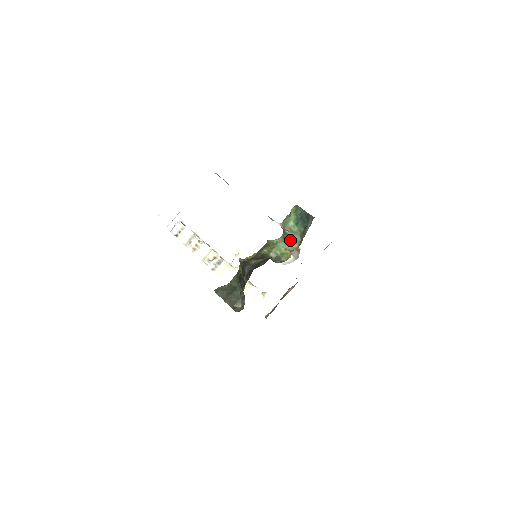
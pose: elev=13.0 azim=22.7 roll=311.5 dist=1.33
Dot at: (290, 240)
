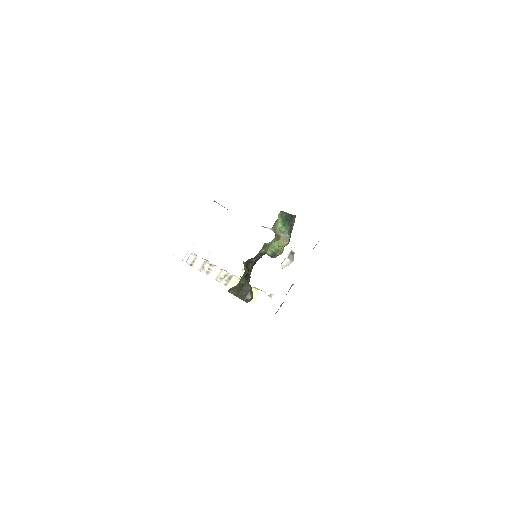
Dot at: (281, 239)
